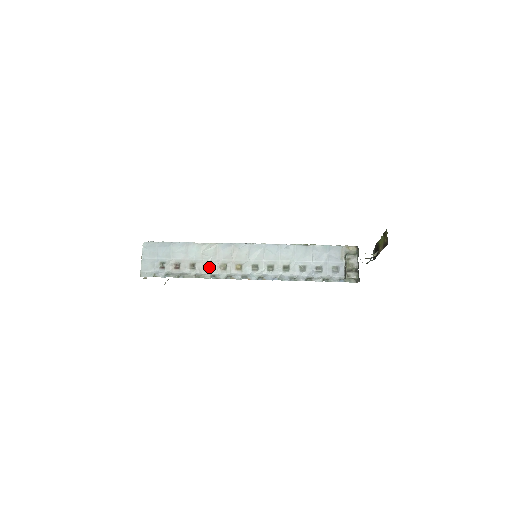
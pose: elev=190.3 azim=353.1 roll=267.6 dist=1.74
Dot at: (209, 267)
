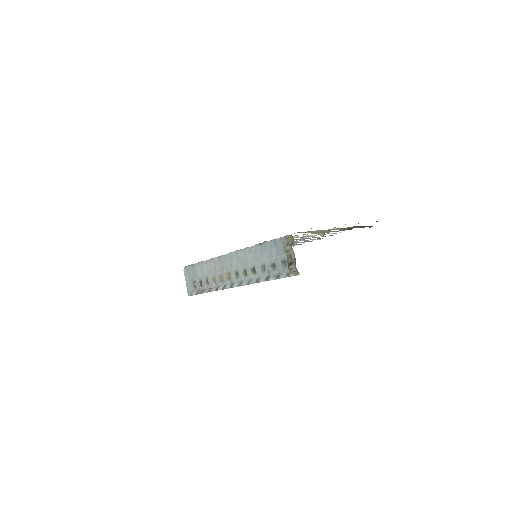
Dot at: (215, 280)
